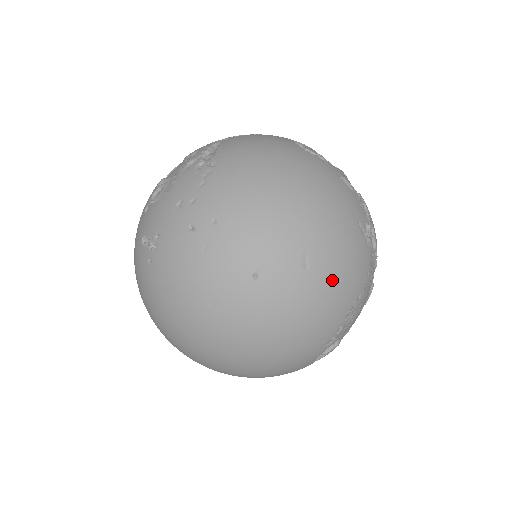
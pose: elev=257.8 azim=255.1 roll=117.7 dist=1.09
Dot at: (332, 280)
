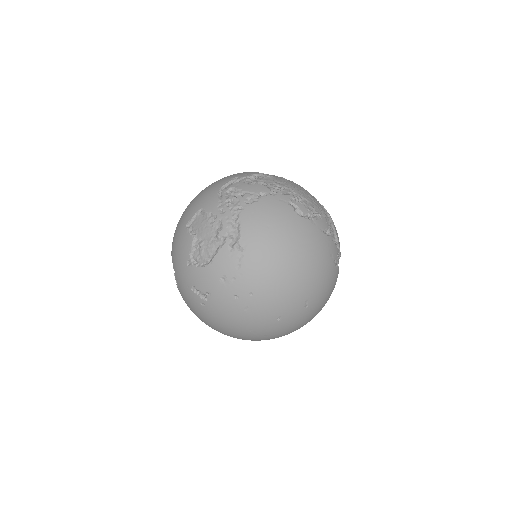
Dot at: (319, 304)
